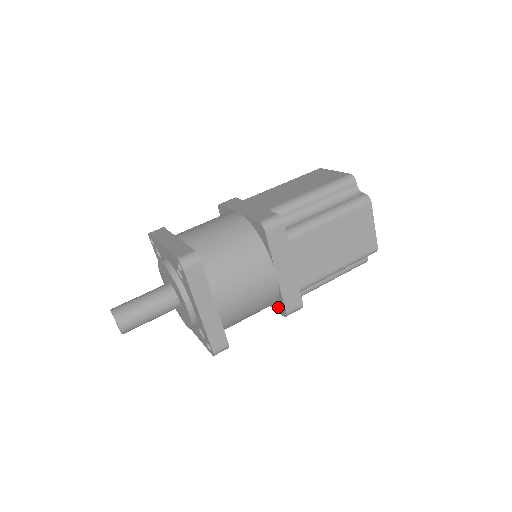
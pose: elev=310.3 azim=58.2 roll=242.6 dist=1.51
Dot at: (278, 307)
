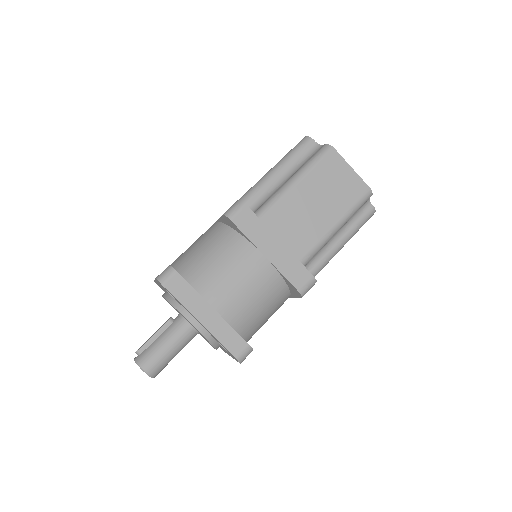
Dot at: occluded
